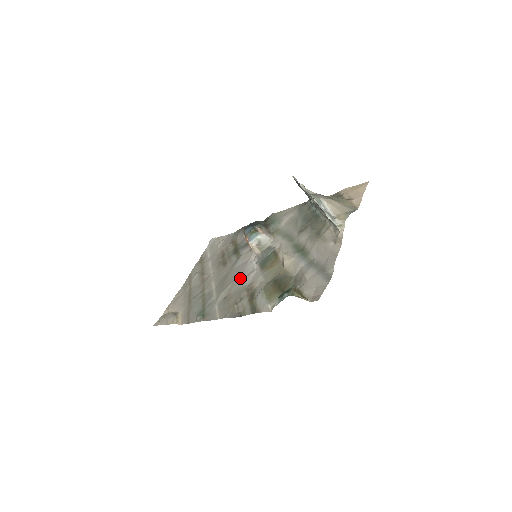
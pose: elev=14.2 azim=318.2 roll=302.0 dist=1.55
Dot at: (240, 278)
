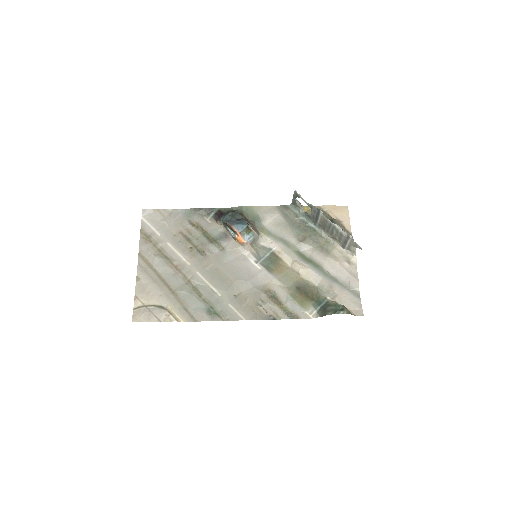
Dot at: (246, 277)
